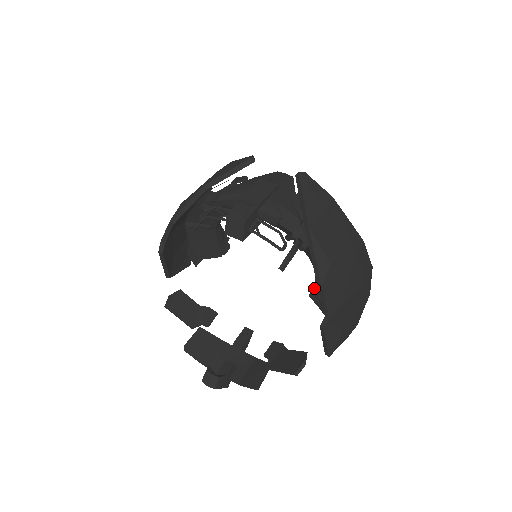
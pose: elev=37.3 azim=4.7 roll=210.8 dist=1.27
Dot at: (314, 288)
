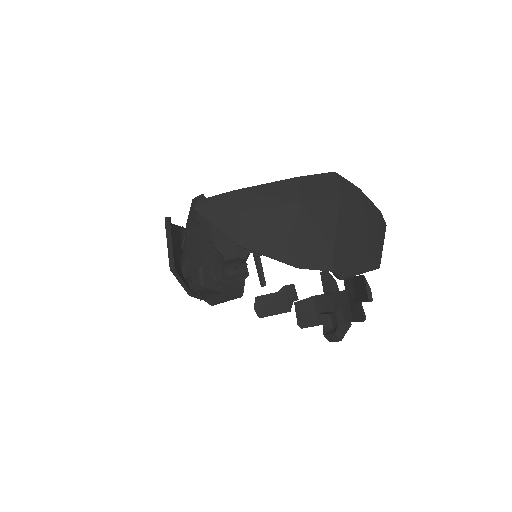
Dot at: occluded
